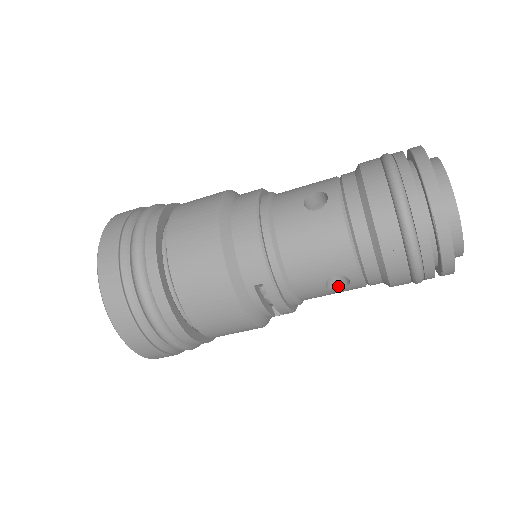
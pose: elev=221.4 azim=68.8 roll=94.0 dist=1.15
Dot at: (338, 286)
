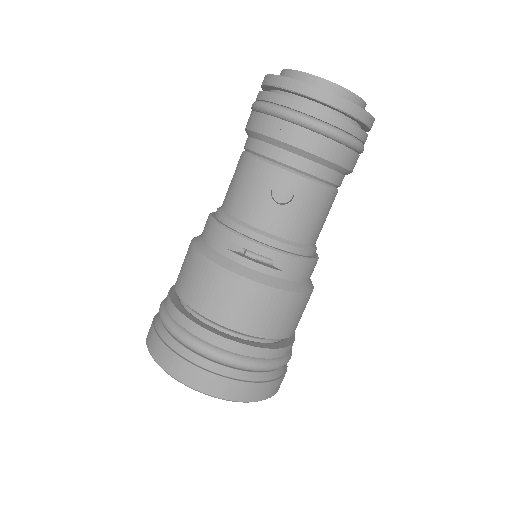
Dot at: (292, 199)
